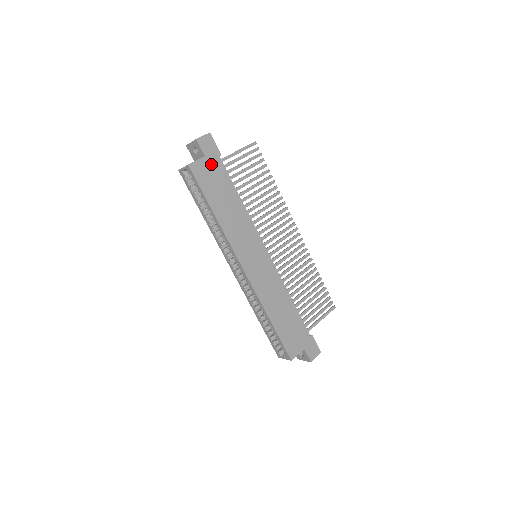
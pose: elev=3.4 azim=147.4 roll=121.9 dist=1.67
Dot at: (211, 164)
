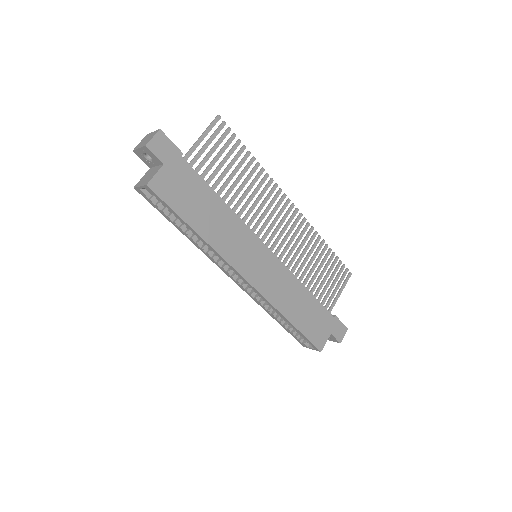
Dot at: (174, 171)
